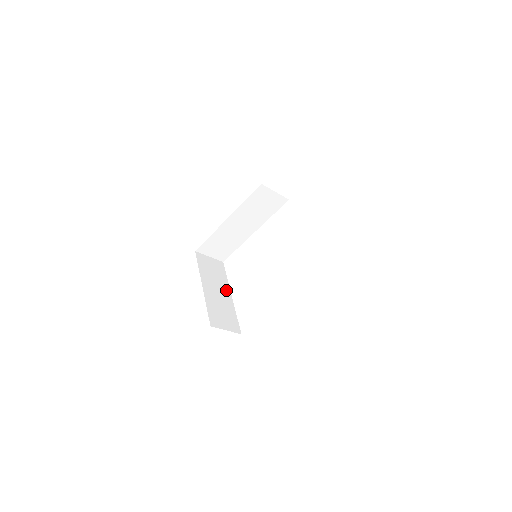
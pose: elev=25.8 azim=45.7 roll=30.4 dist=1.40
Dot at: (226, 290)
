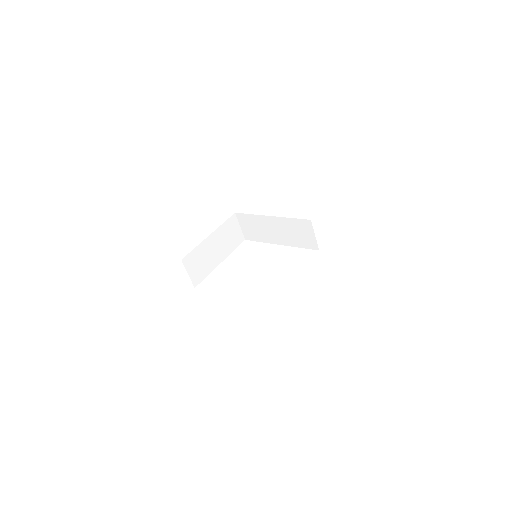
Dot at: (222, 255)
